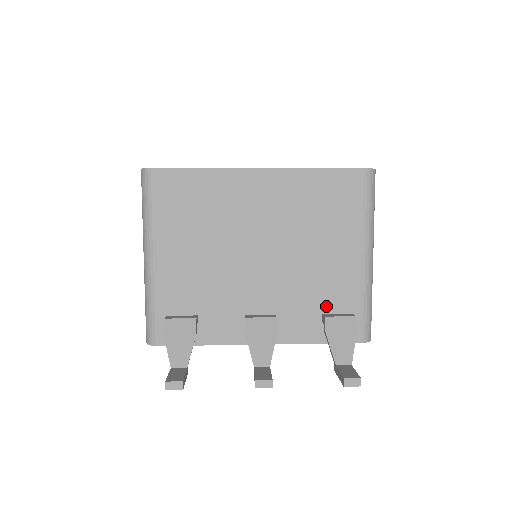
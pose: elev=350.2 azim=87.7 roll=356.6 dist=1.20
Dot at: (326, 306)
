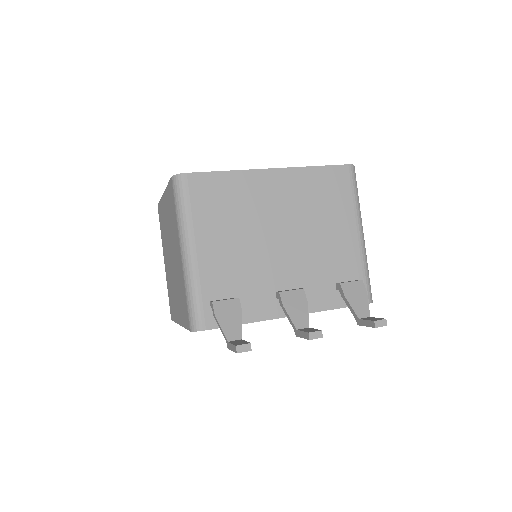
Dot at: (337, 276)
